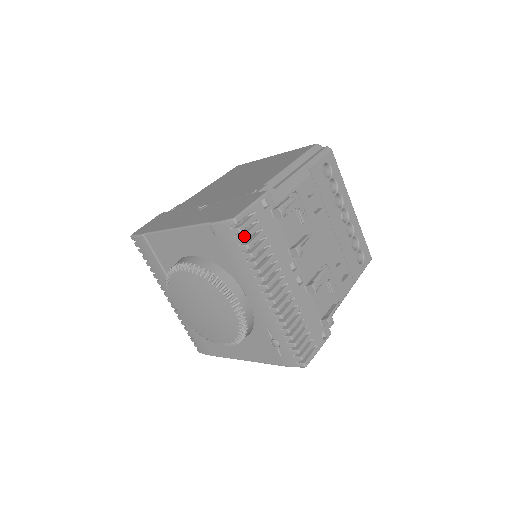
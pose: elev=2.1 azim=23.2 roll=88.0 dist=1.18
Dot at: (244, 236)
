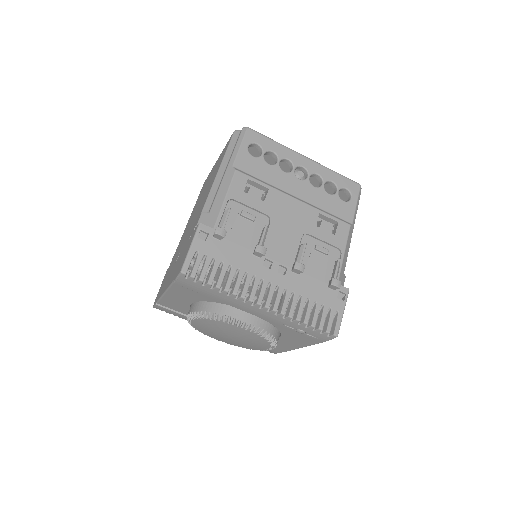
Dot at: (200, 278)
